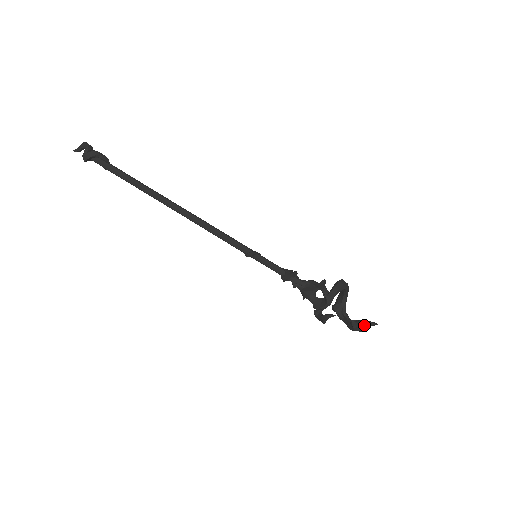
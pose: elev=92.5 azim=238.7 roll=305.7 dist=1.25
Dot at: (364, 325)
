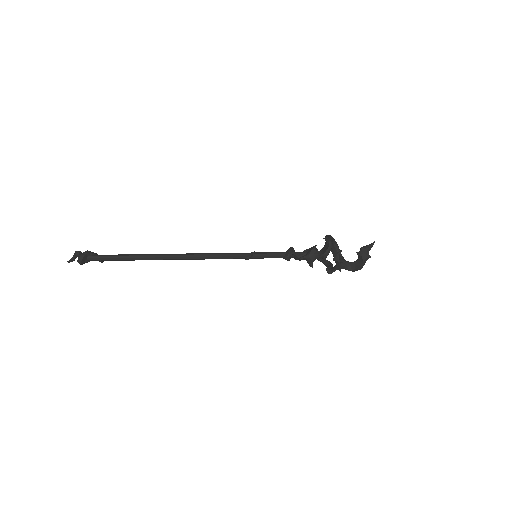
Dot at: (366, 248)
